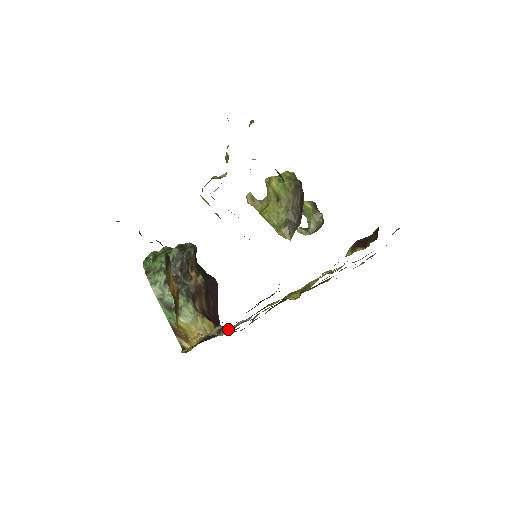
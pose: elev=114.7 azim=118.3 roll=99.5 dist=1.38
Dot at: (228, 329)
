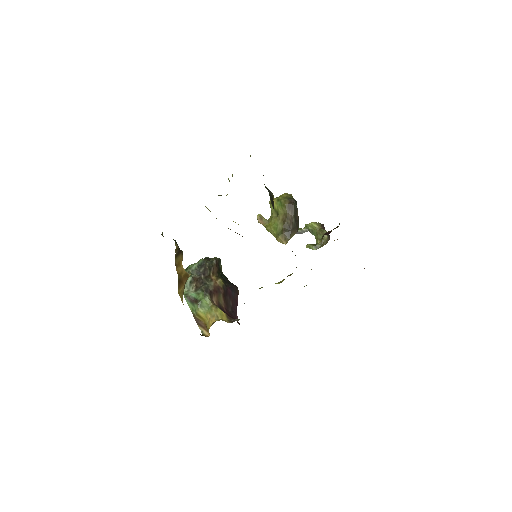
Dot at: occluded
